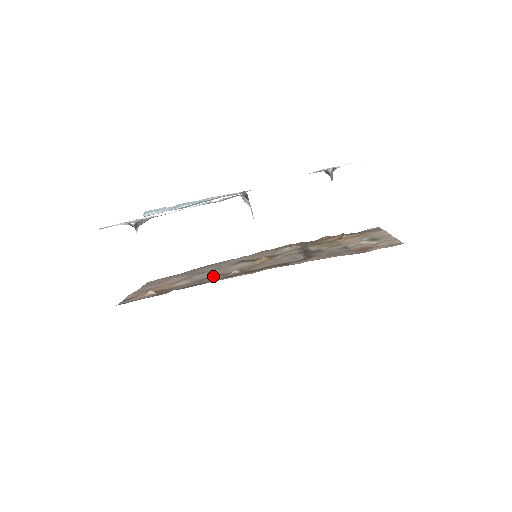
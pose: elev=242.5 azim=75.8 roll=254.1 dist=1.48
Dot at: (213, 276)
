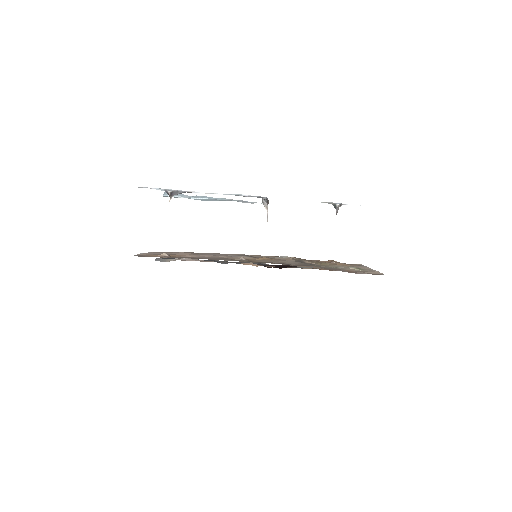
Dot at: (221, 258)
